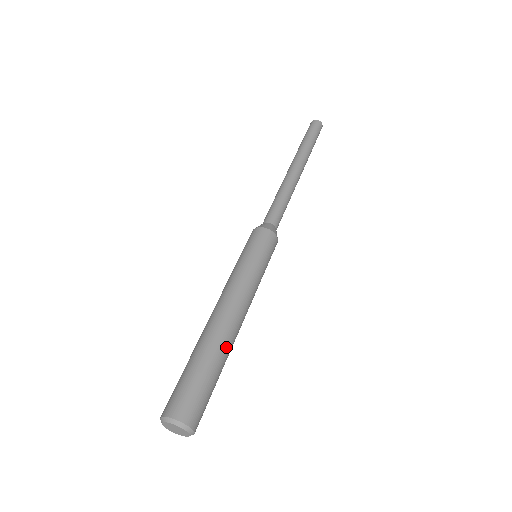
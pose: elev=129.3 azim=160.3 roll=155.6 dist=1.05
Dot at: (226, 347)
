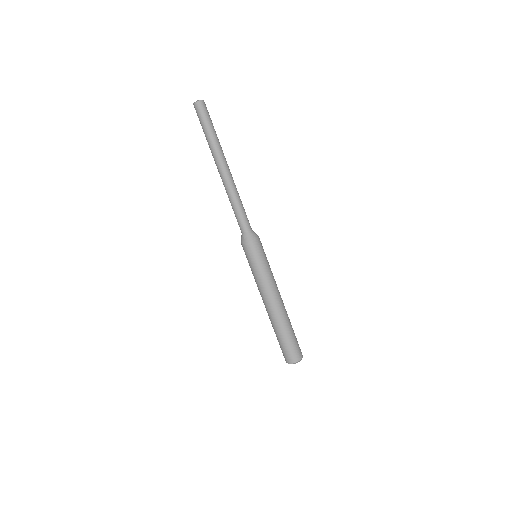
Dot at: occluded
